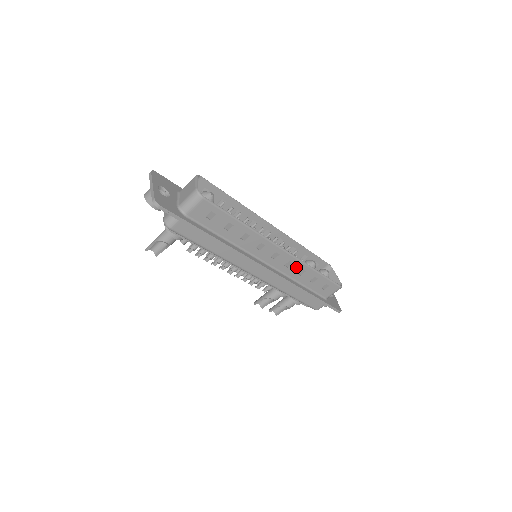
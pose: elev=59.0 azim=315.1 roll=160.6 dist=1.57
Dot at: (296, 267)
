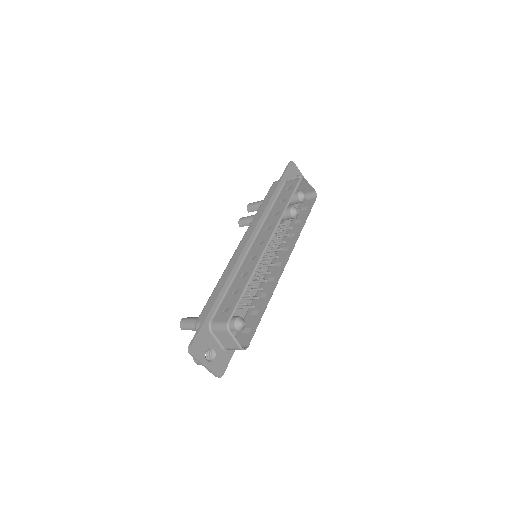
Dot at: (290, 243)
